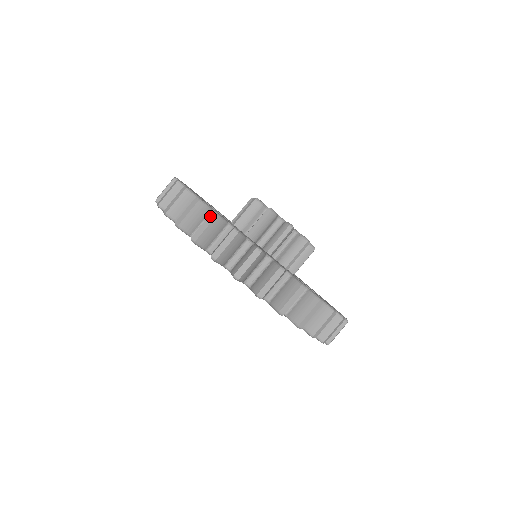
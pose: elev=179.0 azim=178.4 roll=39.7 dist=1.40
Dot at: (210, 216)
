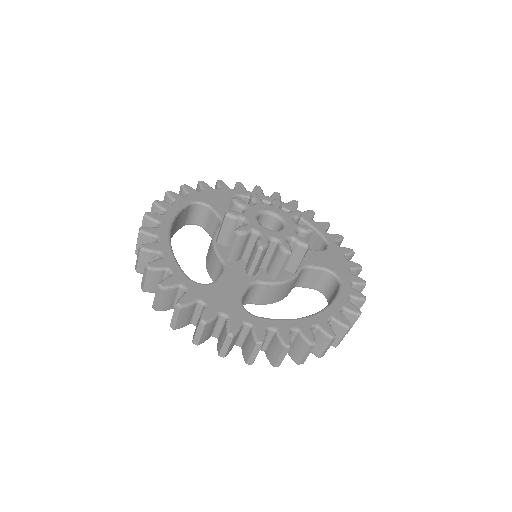
Dot at: (157, 289)
